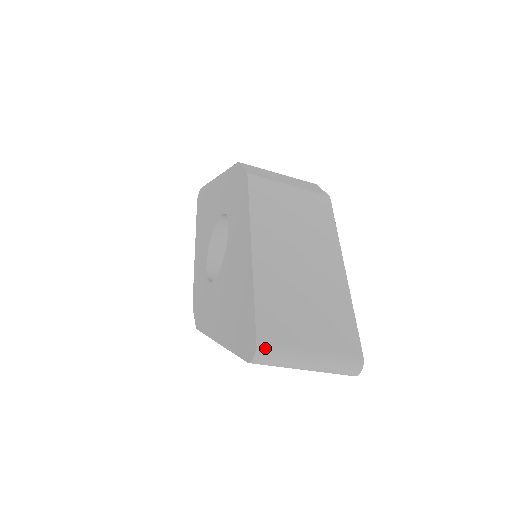
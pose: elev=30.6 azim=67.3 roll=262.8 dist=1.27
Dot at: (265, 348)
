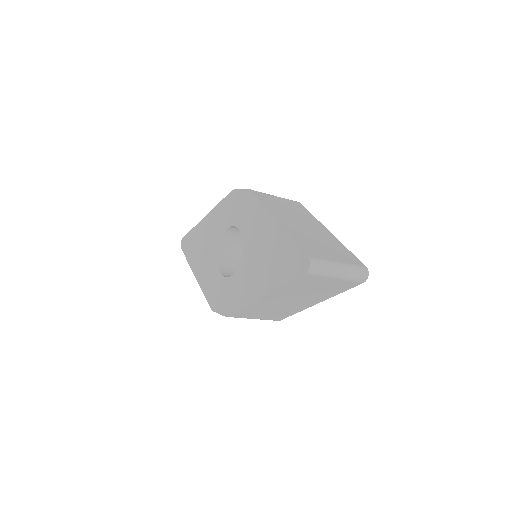
Dot at: (314, 260)
